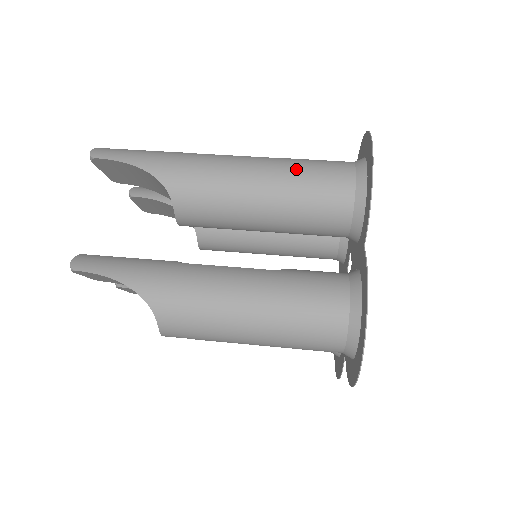
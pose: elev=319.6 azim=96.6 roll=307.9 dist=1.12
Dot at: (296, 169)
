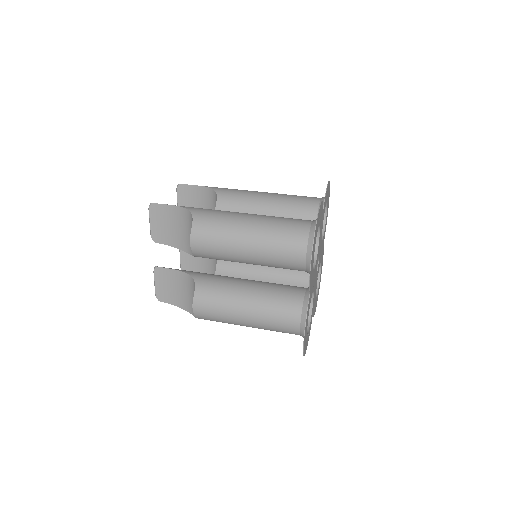
Dot at: occluded
